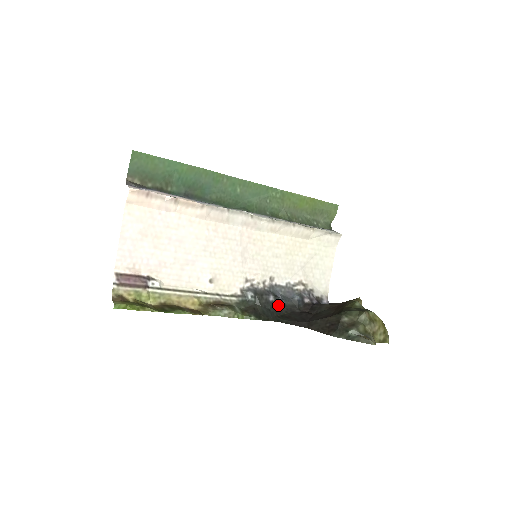
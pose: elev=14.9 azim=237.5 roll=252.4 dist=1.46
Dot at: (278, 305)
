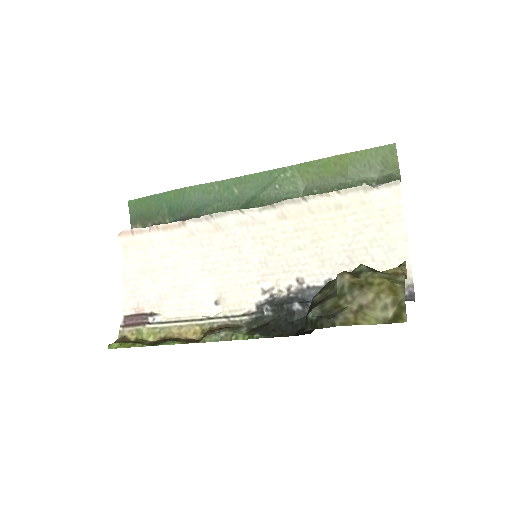
Dot at: occluded
